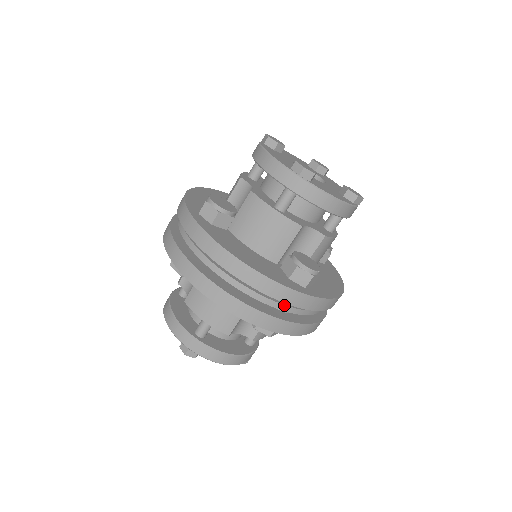
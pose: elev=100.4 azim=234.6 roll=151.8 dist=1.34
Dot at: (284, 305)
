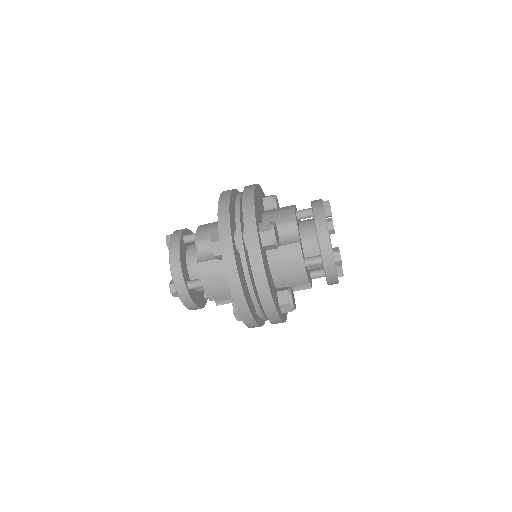
Dot at: (265, 317)
